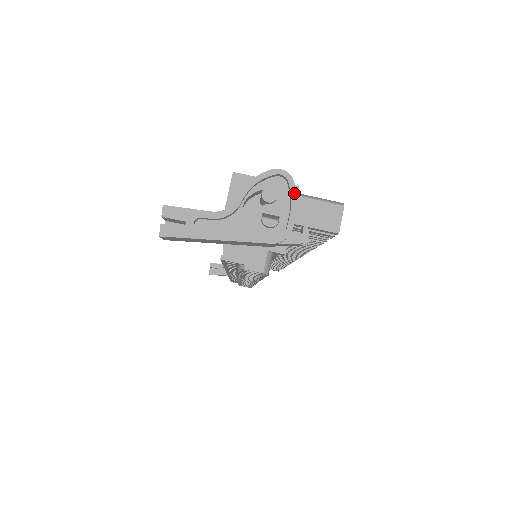
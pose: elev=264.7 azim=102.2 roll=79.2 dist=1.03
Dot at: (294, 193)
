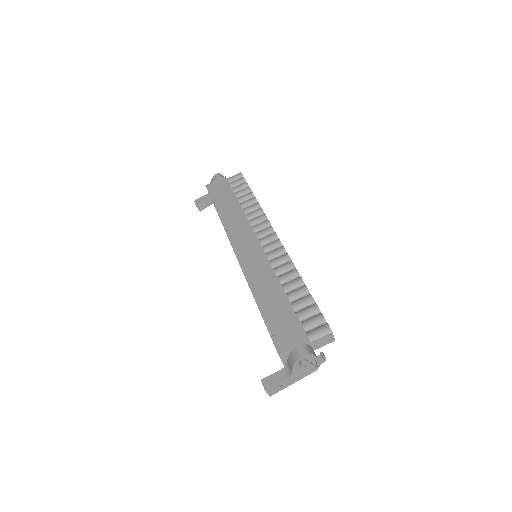
Dot at: (314, 357)
